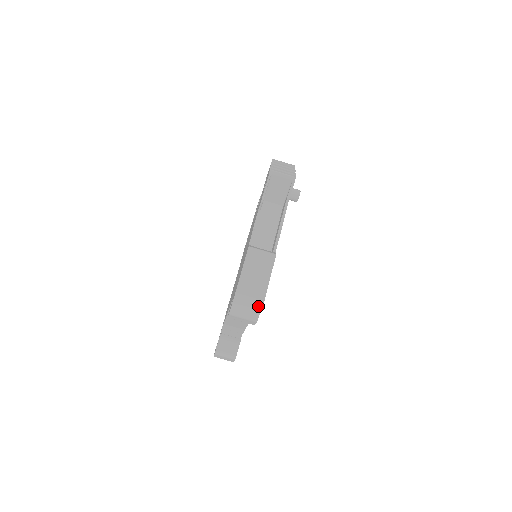
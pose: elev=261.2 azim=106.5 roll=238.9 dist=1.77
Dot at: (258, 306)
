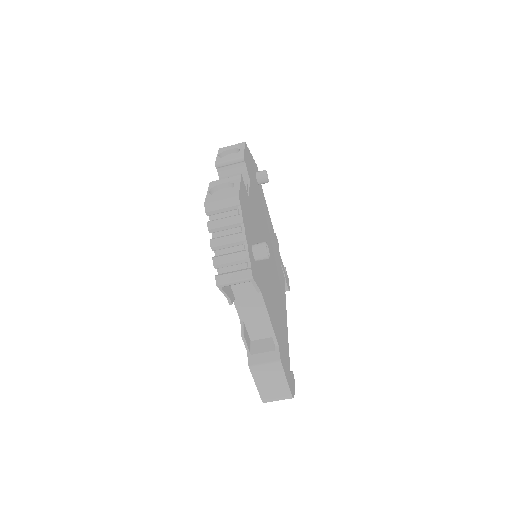
Dot at: occluded
